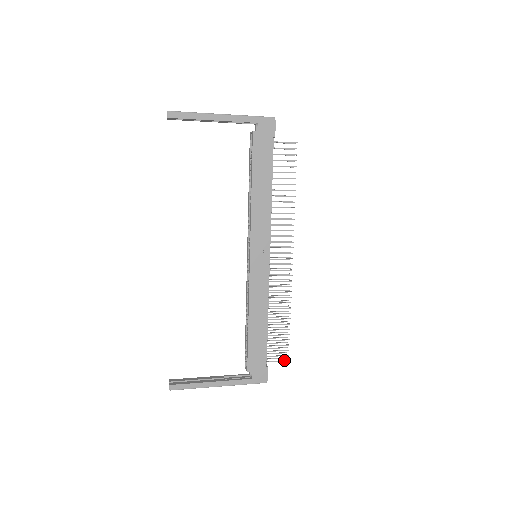
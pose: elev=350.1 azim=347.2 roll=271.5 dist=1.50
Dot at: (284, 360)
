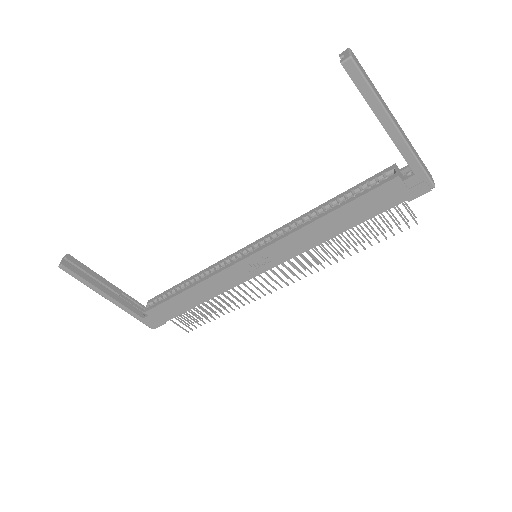
Dot at: (185, 329)
